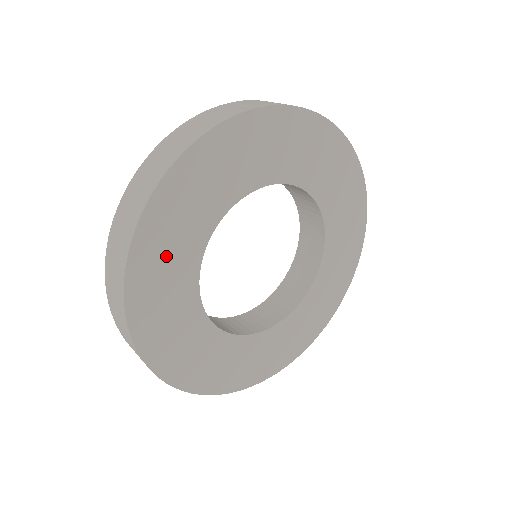
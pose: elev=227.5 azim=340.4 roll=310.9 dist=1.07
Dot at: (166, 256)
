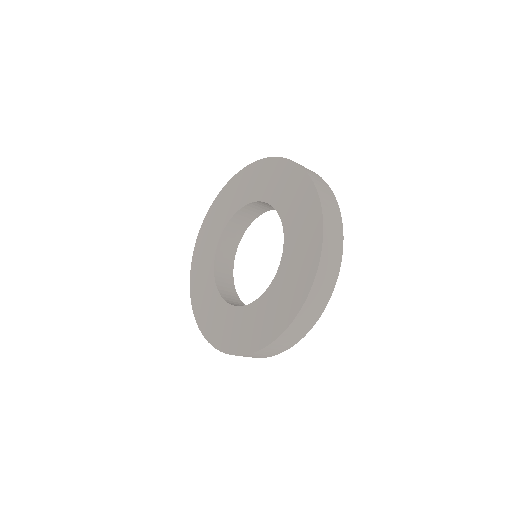
Dot at: occluded
